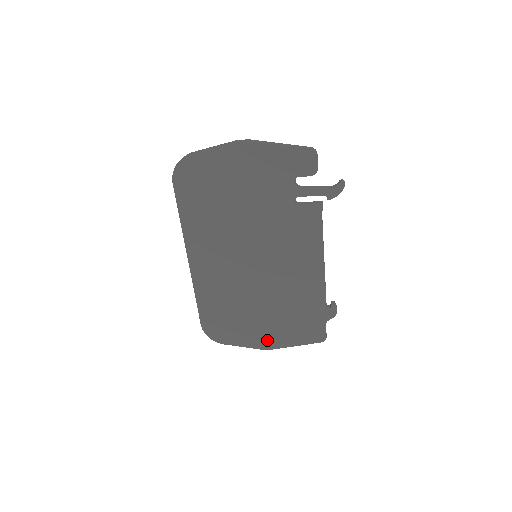
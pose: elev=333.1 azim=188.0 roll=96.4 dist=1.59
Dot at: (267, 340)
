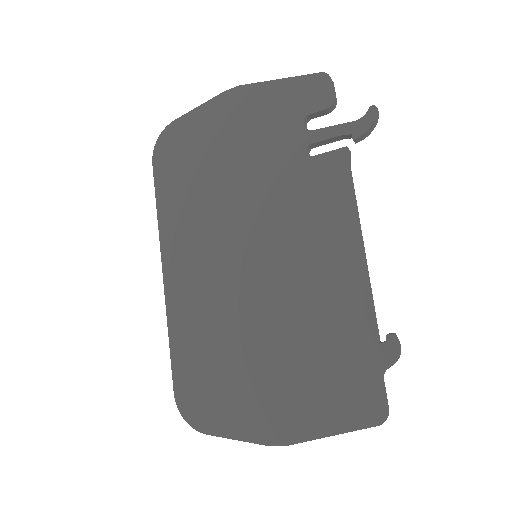
Dot at: (277, 423)
